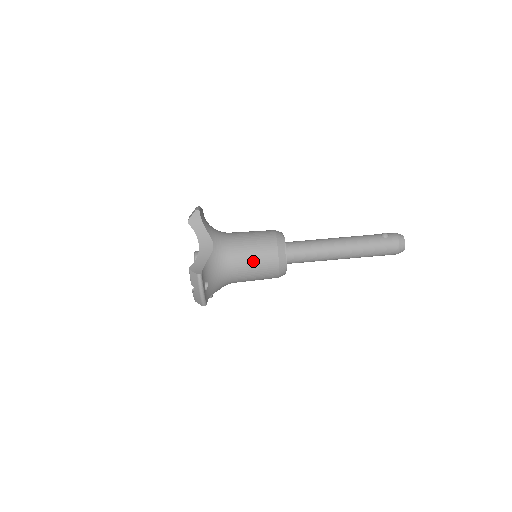
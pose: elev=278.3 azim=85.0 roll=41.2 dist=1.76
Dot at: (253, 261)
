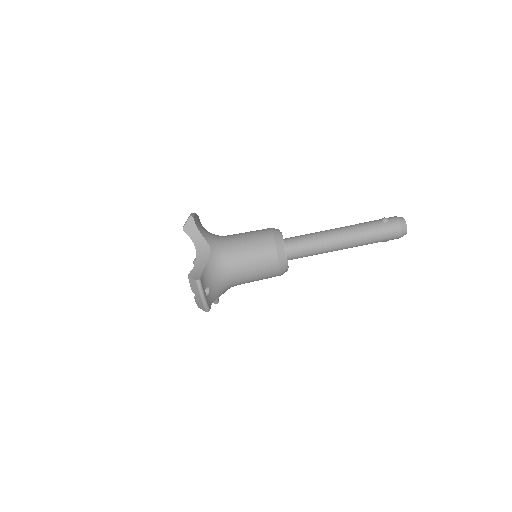
Dot at: (252, 261)
